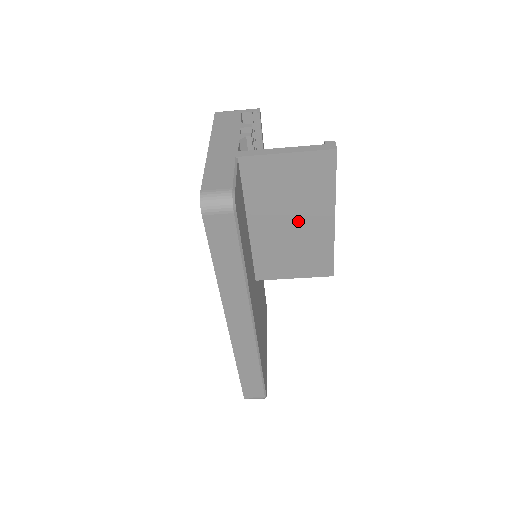
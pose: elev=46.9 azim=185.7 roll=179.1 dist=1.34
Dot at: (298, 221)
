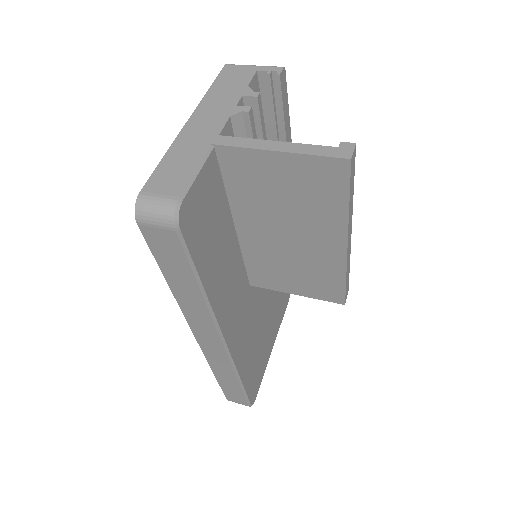
Dot at: (298, 236)
